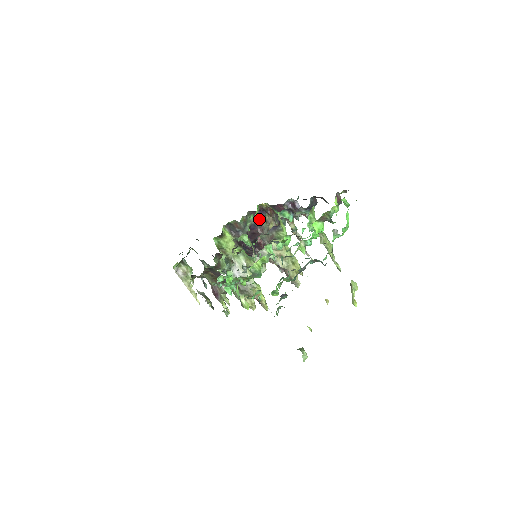
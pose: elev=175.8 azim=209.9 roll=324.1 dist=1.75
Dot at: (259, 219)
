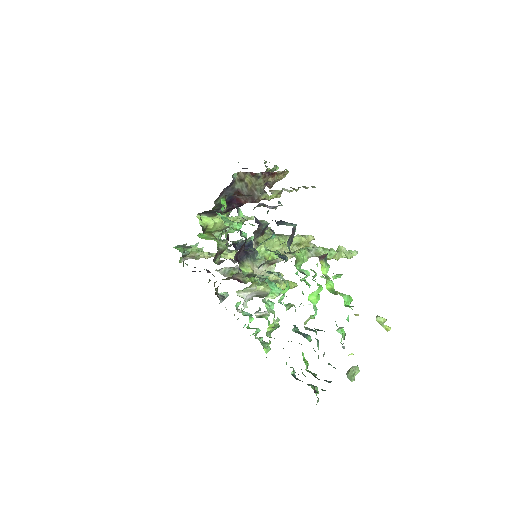
Dot at: (230, 190)
